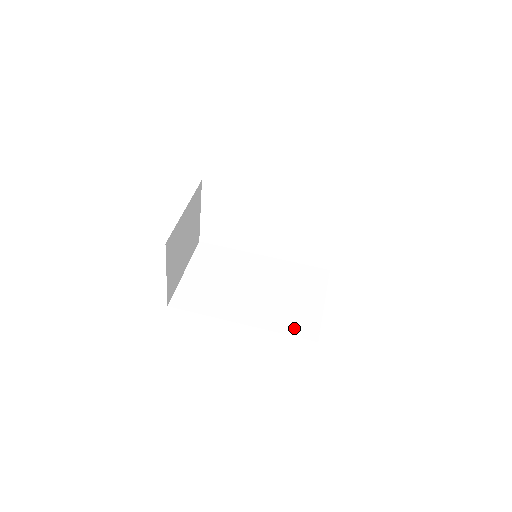
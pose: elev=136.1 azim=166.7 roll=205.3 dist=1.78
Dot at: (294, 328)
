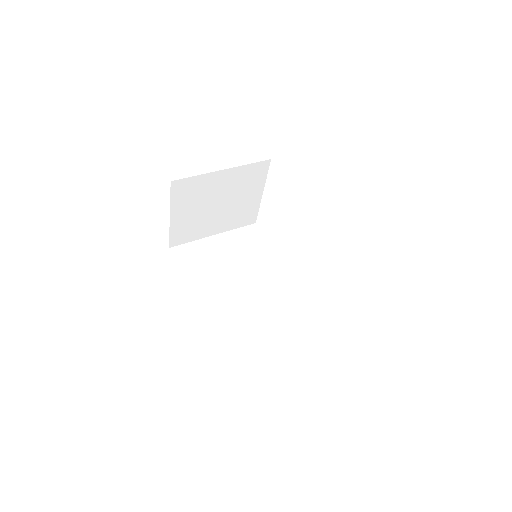
Dot at: (237, 348)
